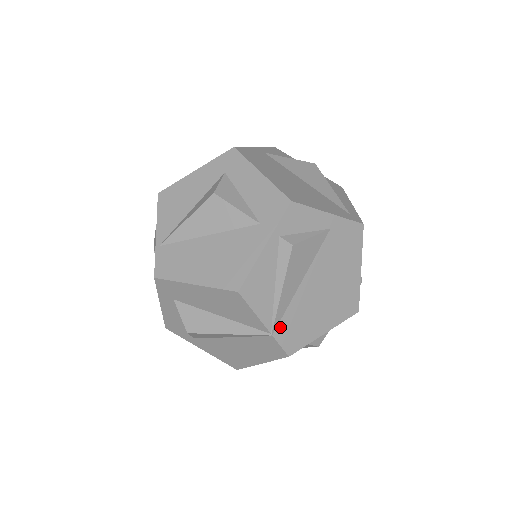
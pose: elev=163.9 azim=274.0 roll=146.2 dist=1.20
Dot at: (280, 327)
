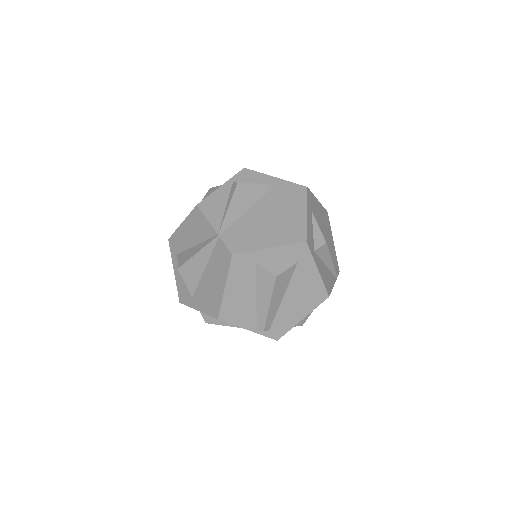
Dot at: (227, 233)
